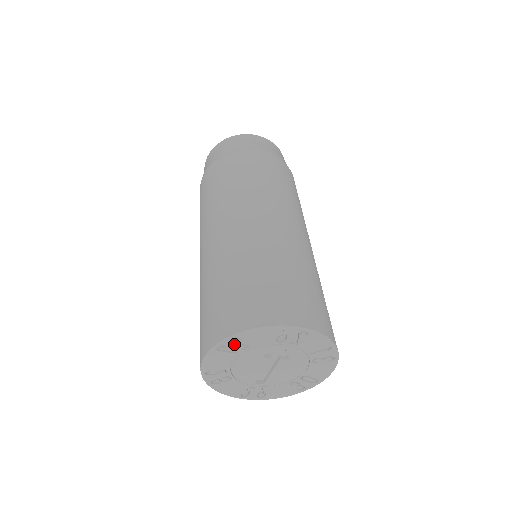
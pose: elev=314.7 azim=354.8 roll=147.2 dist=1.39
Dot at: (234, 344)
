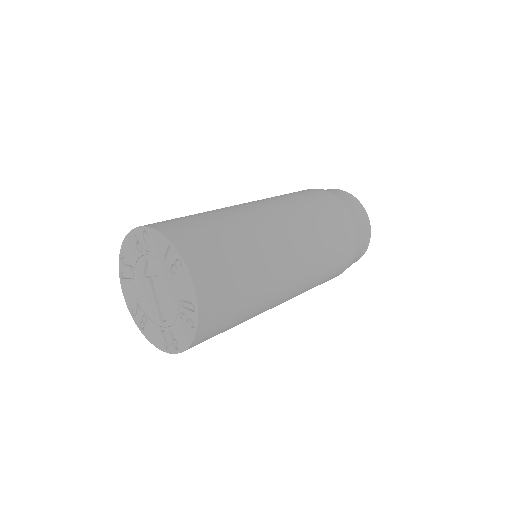
Dot at: (125, 267)
